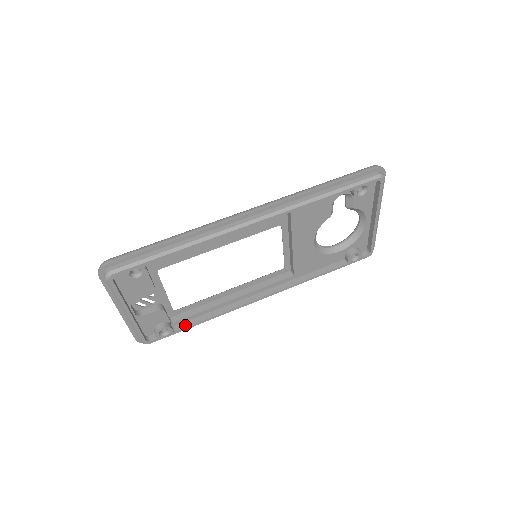
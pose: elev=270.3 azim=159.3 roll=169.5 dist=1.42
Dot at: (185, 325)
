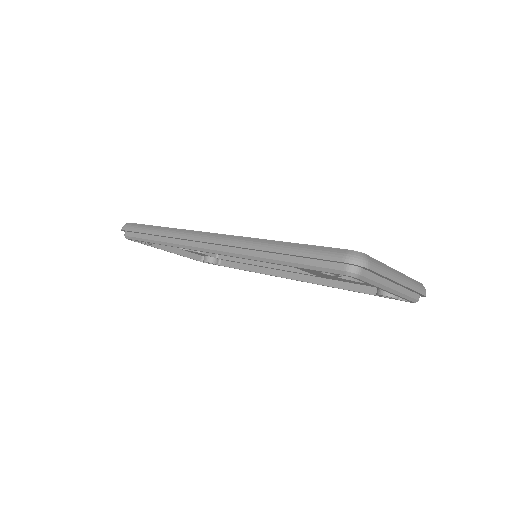
Dot at: (227, 264)
